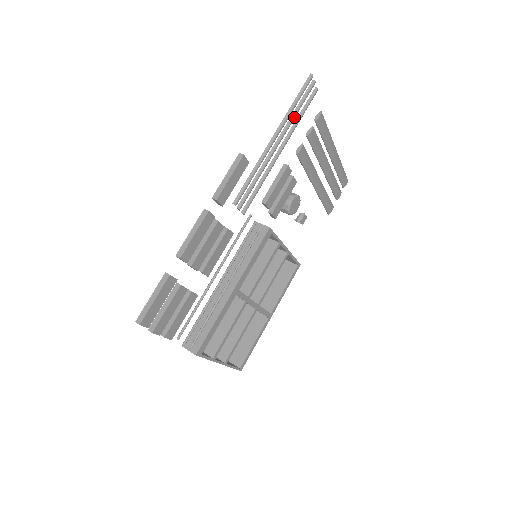
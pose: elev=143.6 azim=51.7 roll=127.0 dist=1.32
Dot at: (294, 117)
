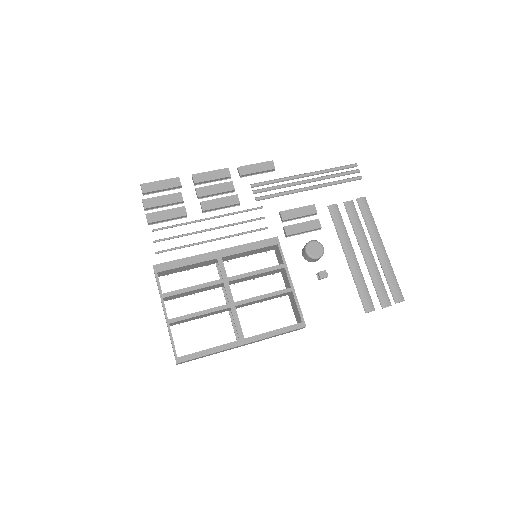
Dot at: (330, 176)
